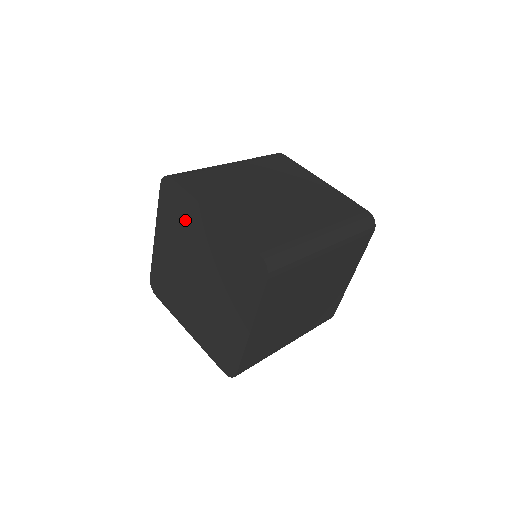
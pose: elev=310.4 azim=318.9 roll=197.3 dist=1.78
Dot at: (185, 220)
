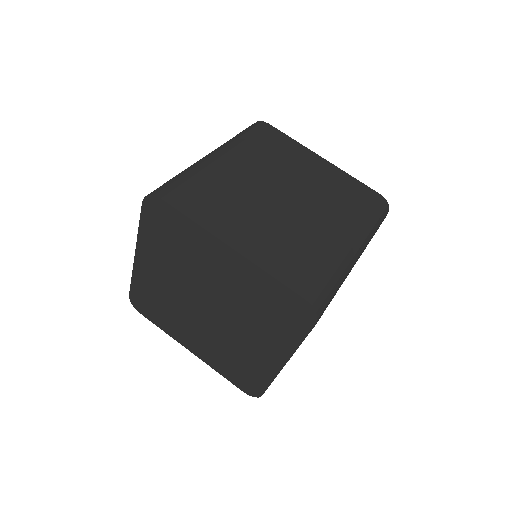
Dot at: (186, 248)
